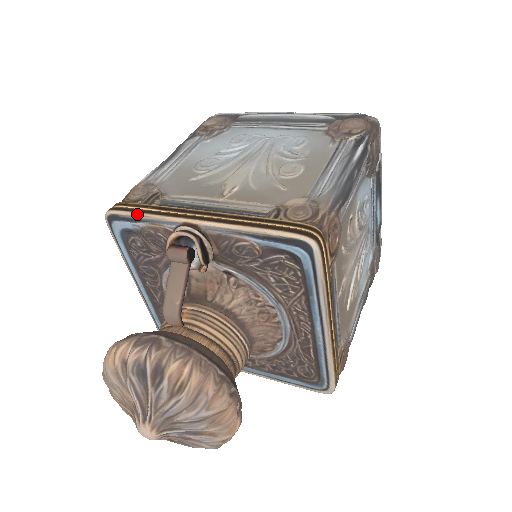
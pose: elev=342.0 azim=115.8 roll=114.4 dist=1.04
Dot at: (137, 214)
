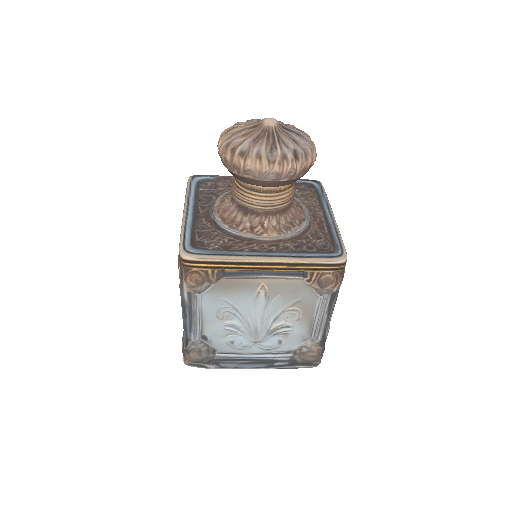
Dot at: (217, 176)
